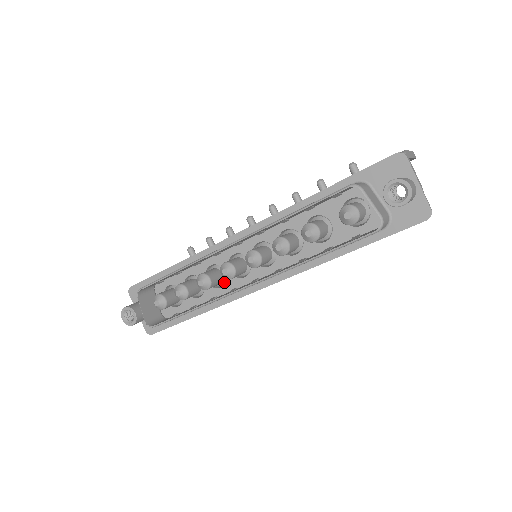
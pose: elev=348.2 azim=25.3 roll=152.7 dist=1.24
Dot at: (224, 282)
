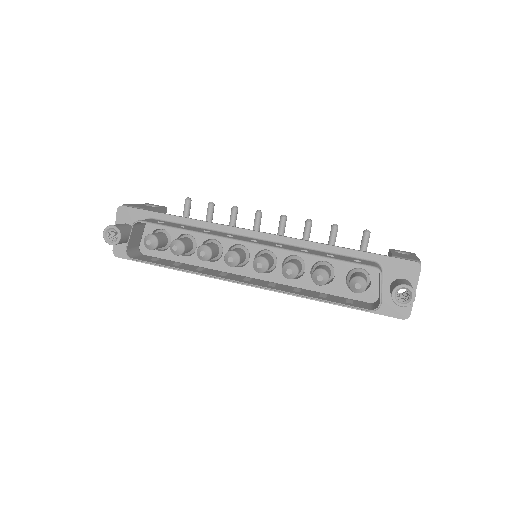
Dot at: (215, 259)
